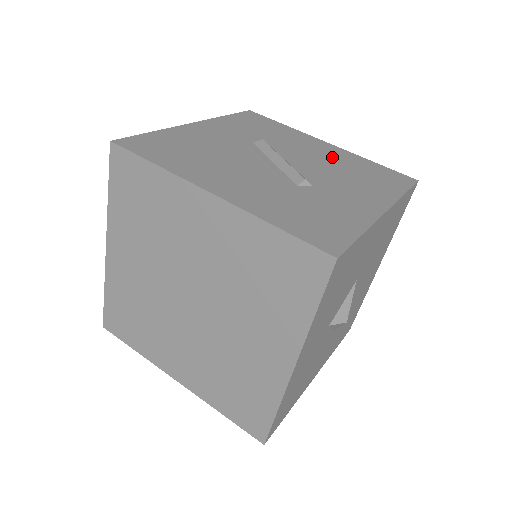
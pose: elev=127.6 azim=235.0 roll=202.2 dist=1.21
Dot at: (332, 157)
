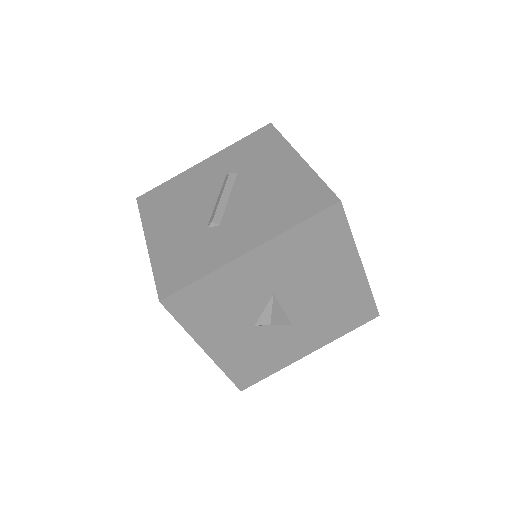
Dot at: (279, 180)
